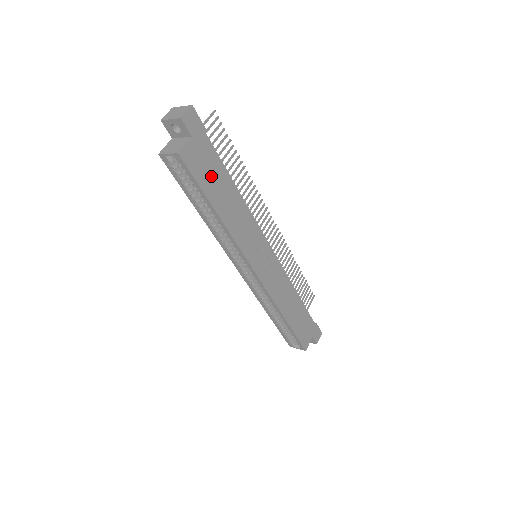
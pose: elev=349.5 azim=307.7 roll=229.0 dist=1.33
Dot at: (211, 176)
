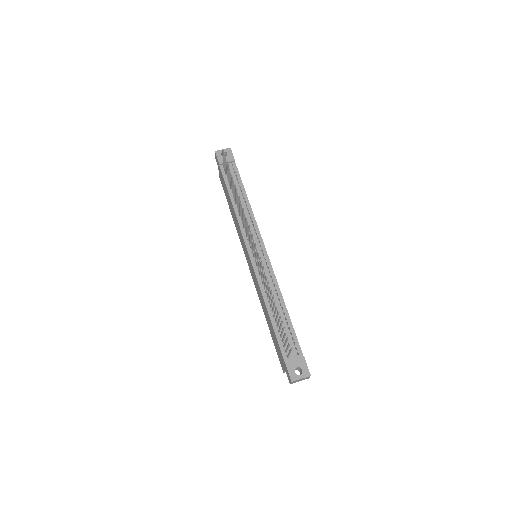
Dot at: occluded
